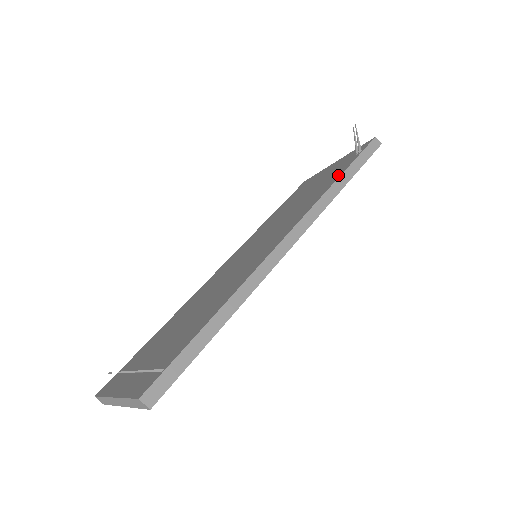
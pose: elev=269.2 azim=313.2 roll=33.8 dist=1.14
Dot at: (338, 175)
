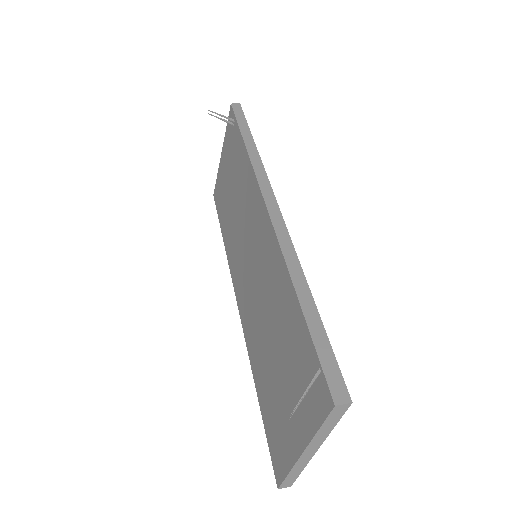
Dot at: (241, 145)
